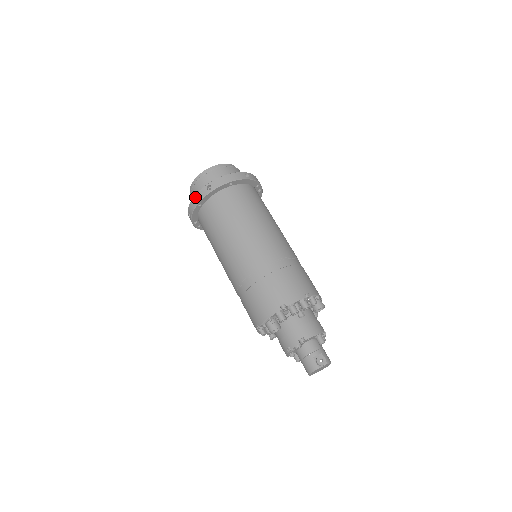
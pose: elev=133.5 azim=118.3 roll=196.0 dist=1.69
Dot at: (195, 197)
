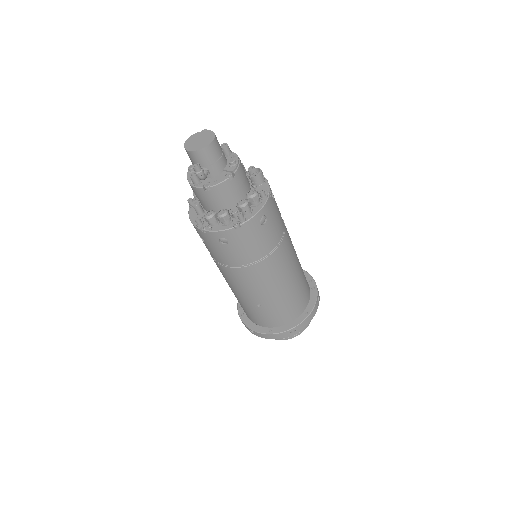
Dot at: occluded
